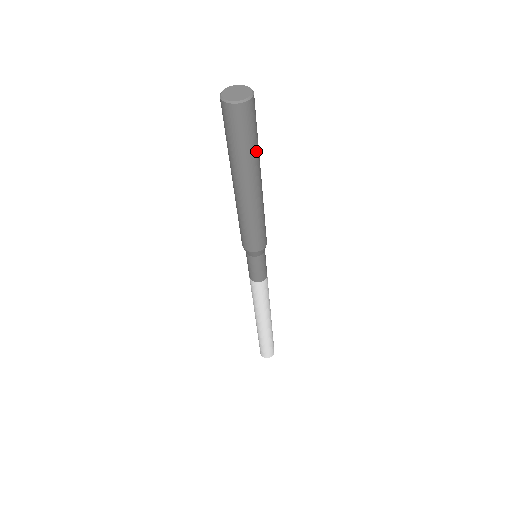
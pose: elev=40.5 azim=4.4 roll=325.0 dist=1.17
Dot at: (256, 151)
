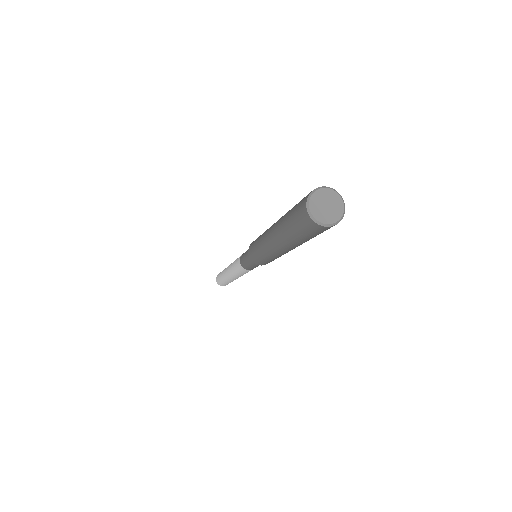
Dot at: occluded
